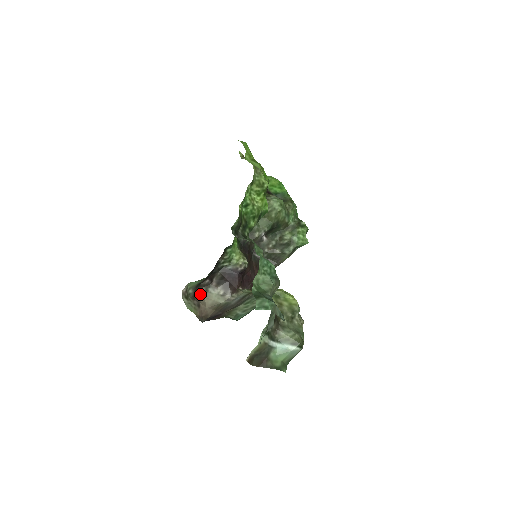
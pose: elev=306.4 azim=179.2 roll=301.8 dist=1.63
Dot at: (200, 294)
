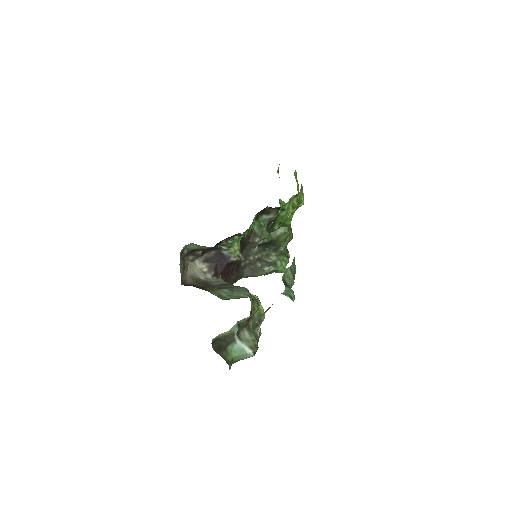
Dot at: (187, 260)
